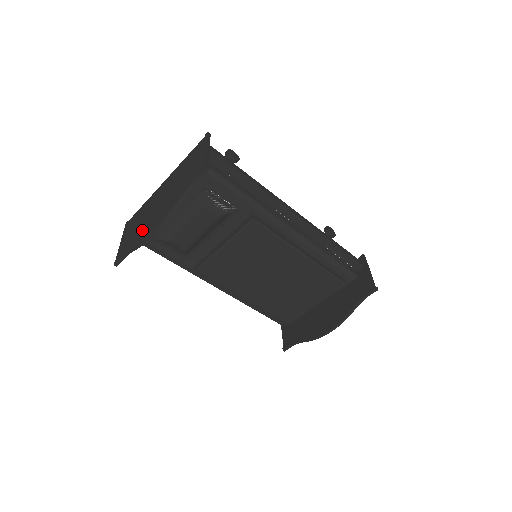
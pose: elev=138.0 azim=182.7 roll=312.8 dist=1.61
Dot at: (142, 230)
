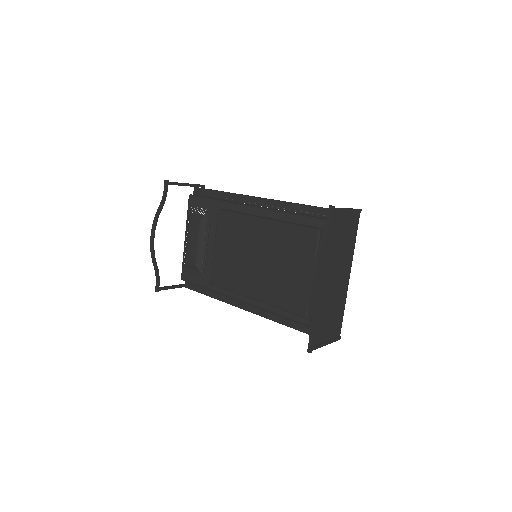
Dot at: occluded
